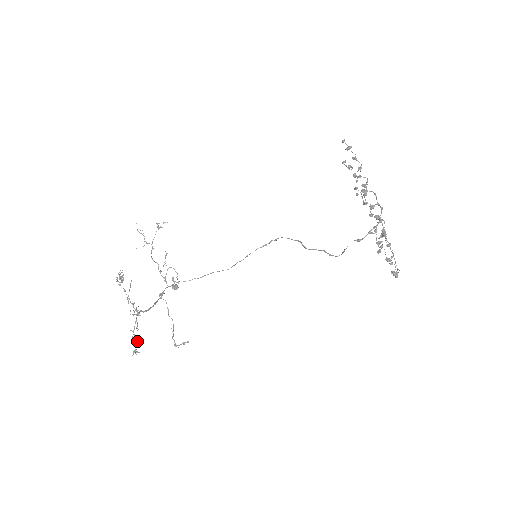
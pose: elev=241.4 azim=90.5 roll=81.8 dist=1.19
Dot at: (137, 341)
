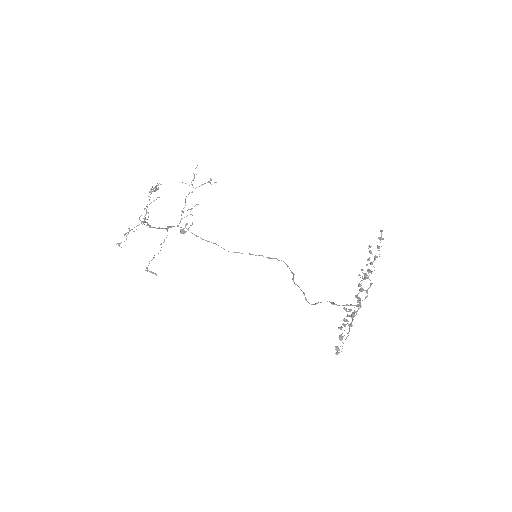
Dot at: (126, 239)
